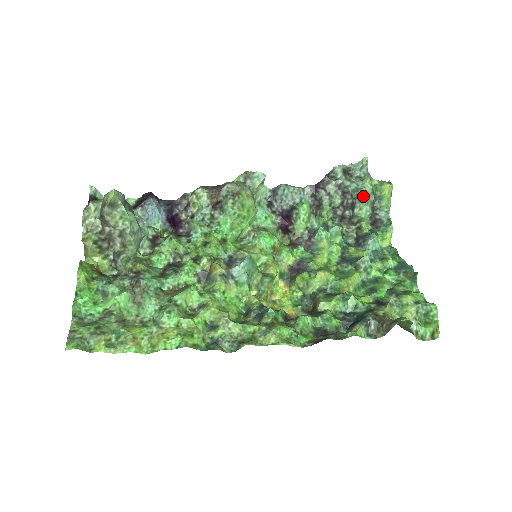
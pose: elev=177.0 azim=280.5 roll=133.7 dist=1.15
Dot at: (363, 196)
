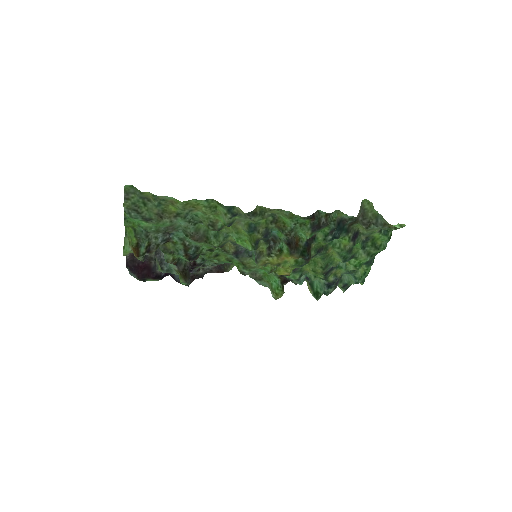
Dot at: occluded
